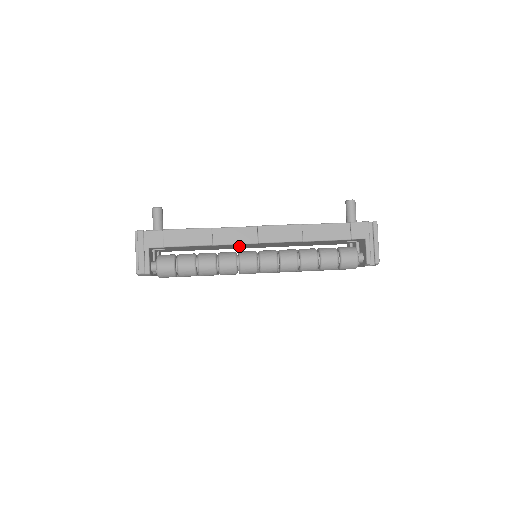
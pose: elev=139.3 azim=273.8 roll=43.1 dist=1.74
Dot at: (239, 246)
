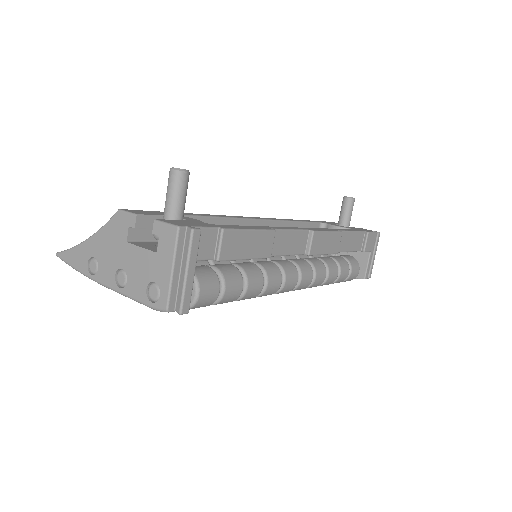
Dot at: occluded
